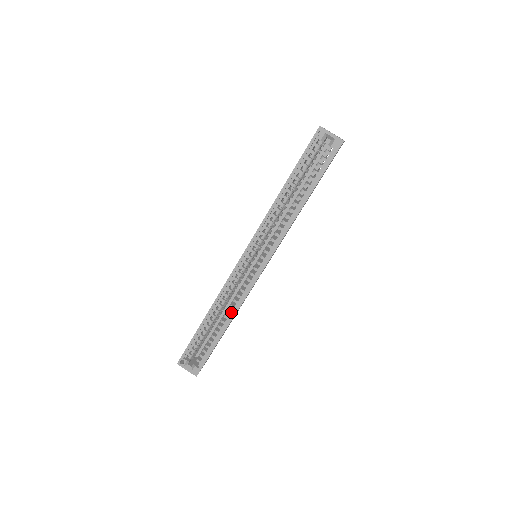
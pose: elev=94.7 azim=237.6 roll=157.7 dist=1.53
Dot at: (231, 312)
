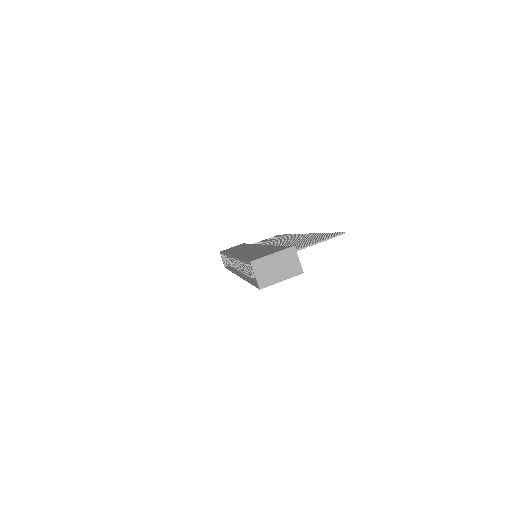
Dot at: occluded
